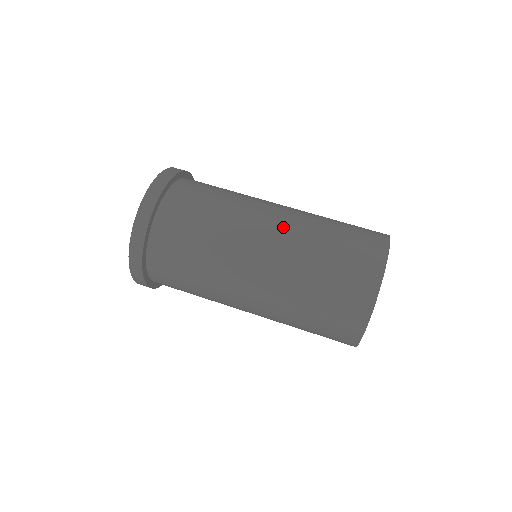
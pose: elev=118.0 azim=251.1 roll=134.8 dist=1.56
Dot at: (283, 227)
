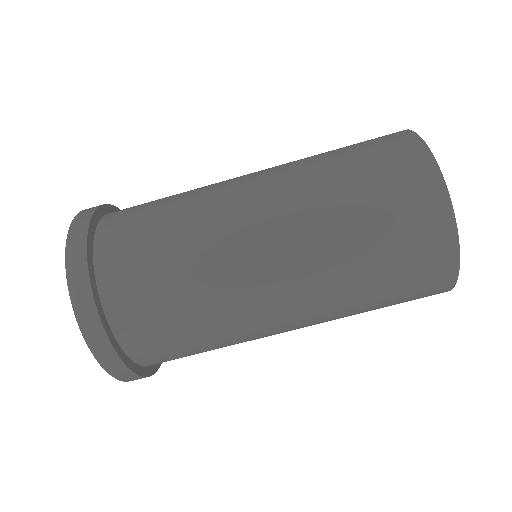
Dot at: (298, 289)
